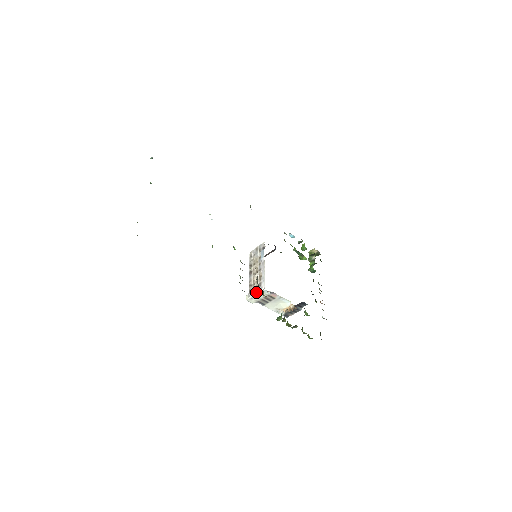
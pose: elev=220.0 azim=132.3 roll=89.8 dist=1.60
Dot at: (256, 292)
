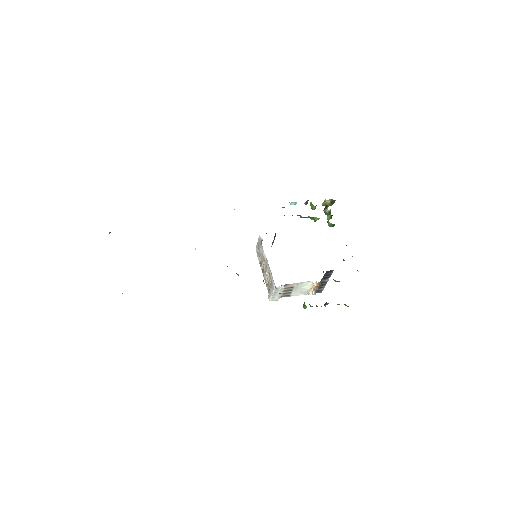
Dot at: (272, 292)
